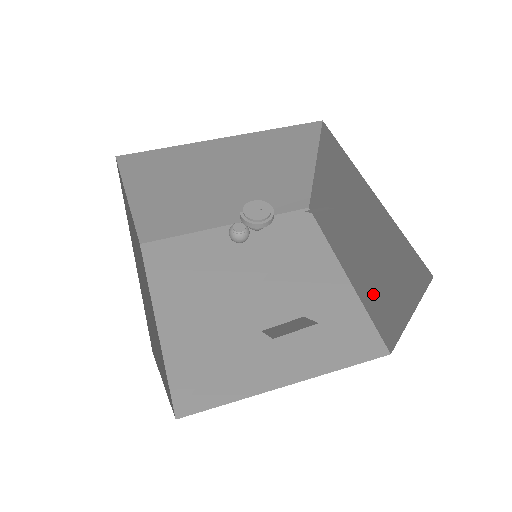
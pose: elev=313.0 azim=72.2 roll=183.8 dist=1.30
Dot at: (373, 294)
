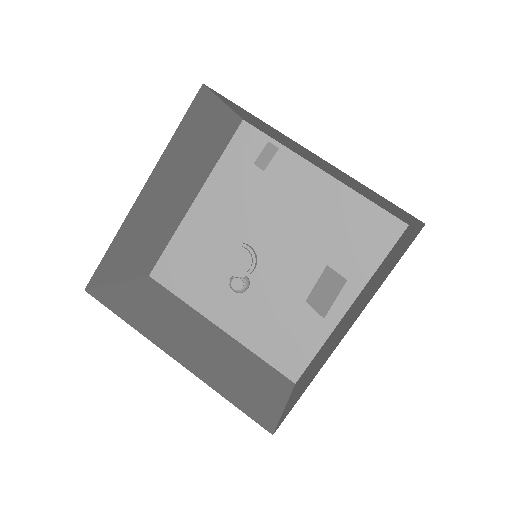
Dot at: occluded
